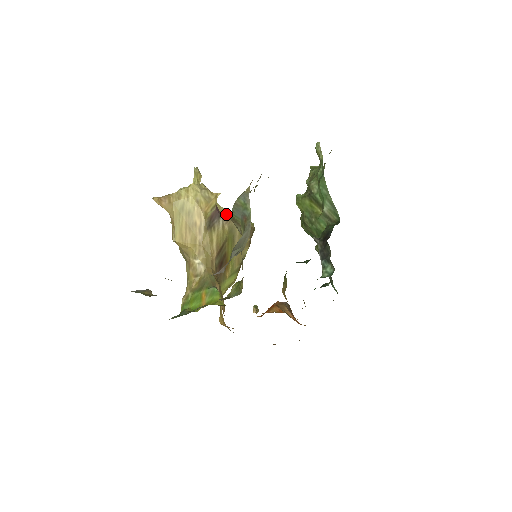
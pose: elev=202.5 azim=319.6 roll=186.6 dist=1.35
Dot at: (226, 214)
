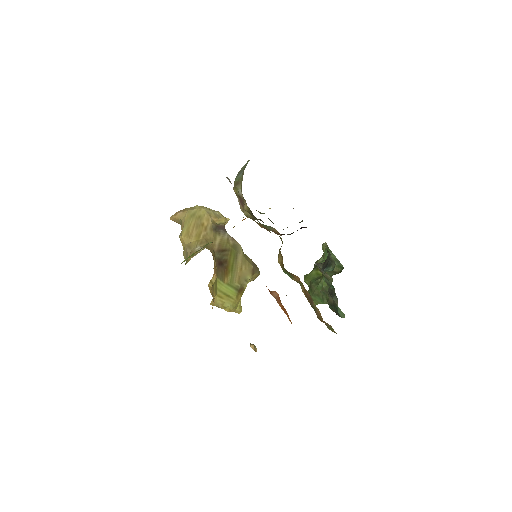
Dot at: occluded
